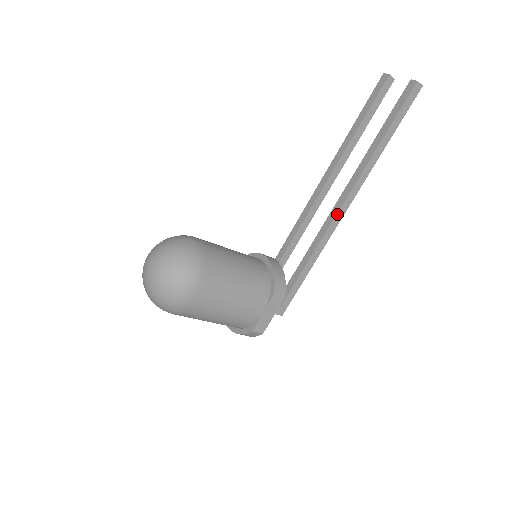
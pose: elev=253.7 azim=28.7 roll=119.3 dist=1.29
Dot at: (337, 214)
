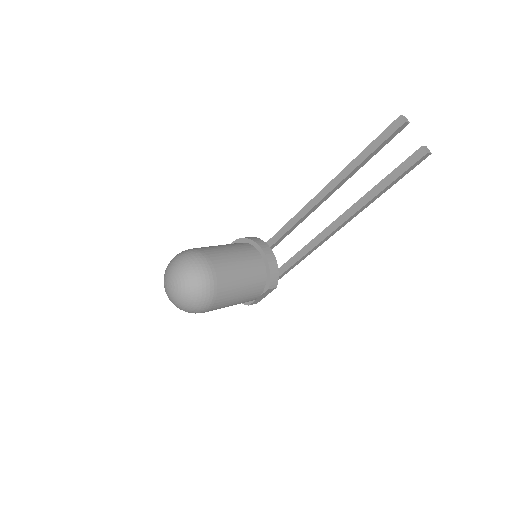
Dot at: (329, 235)
